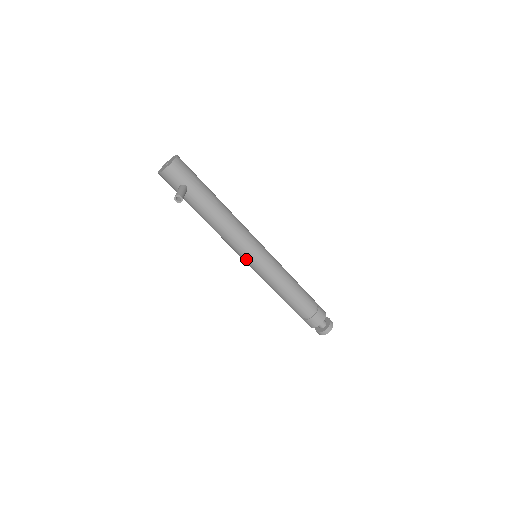
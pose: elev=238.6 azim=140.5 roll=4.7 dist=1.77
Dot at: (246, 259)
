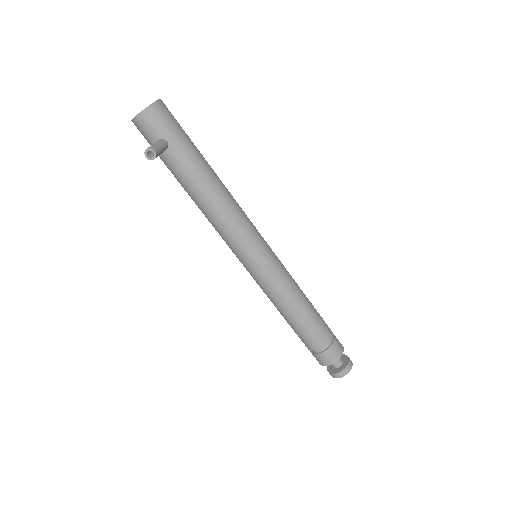
Dot at: (241, 258)
